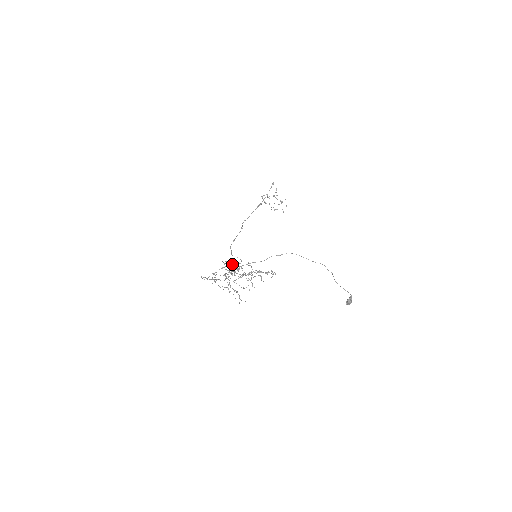
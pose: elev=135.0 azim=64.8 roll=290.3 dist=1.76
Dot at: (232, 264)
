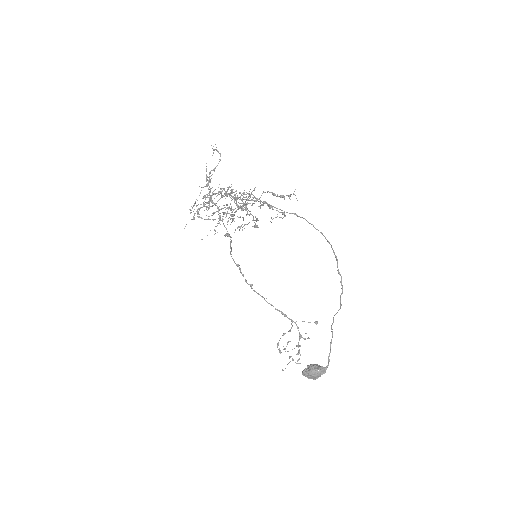
Dot at: occluded
